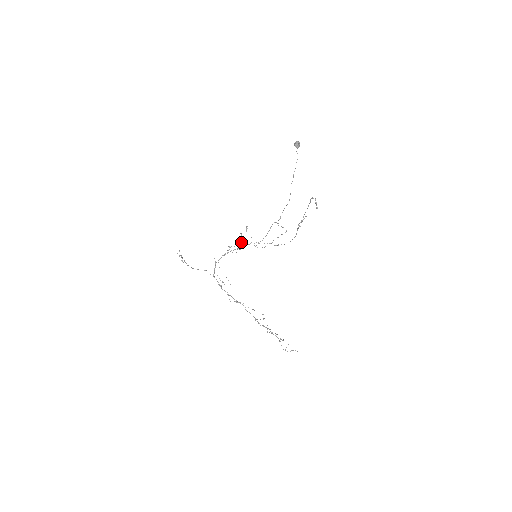
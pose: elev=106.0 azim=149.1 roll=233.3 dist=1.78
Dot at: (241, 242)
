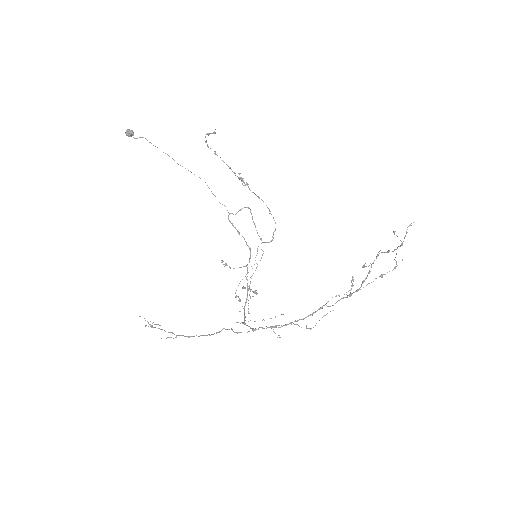
Dot at: occluded
